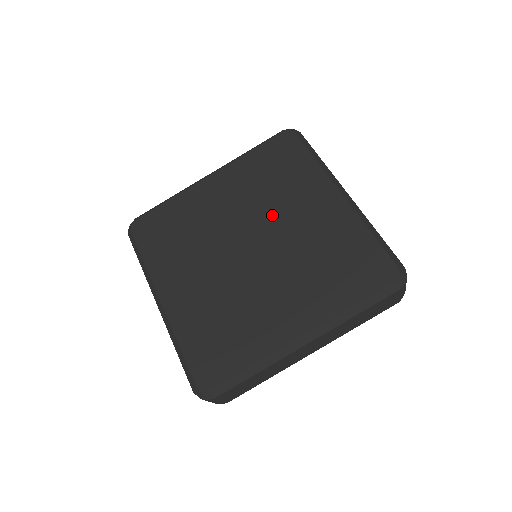
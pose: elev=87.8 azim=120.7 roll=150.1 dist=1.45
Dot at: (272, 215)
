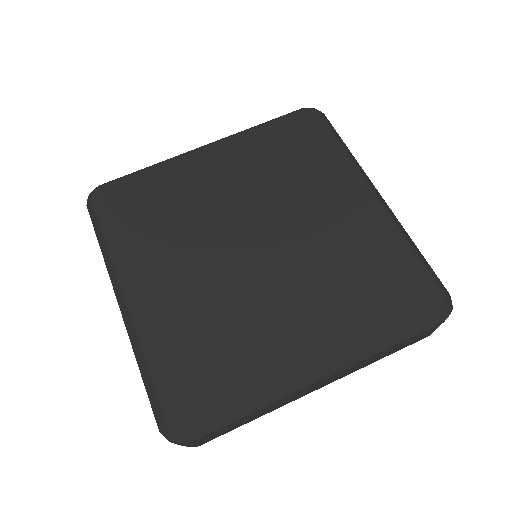
Dot at: (286, 207)
